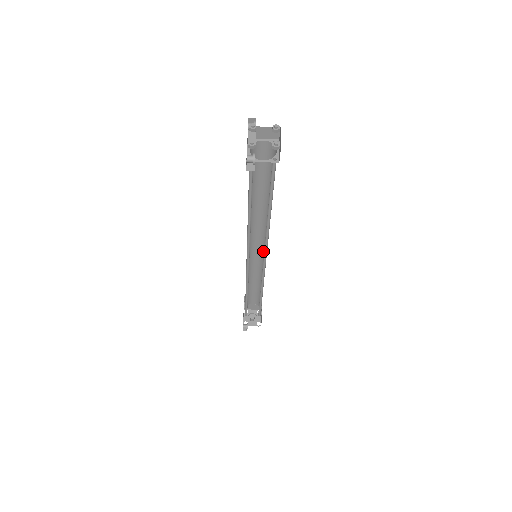
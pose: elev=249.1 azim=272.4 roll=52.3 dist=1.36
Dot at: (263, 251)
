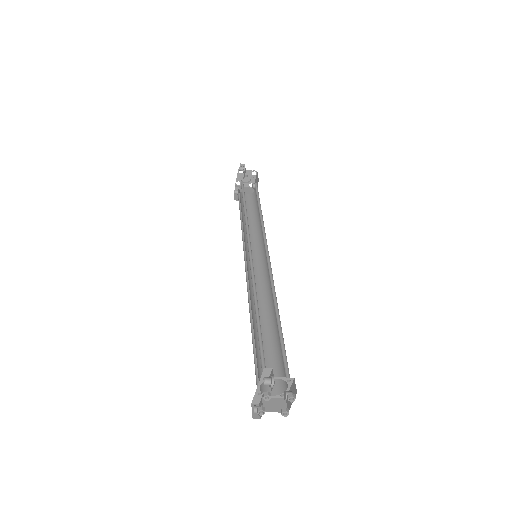
Dot at: (265, 250)
